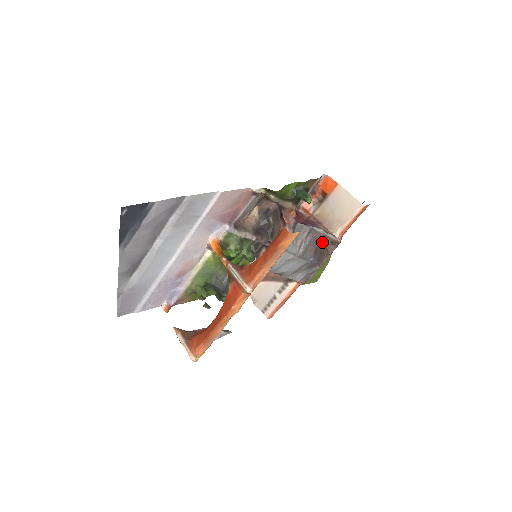
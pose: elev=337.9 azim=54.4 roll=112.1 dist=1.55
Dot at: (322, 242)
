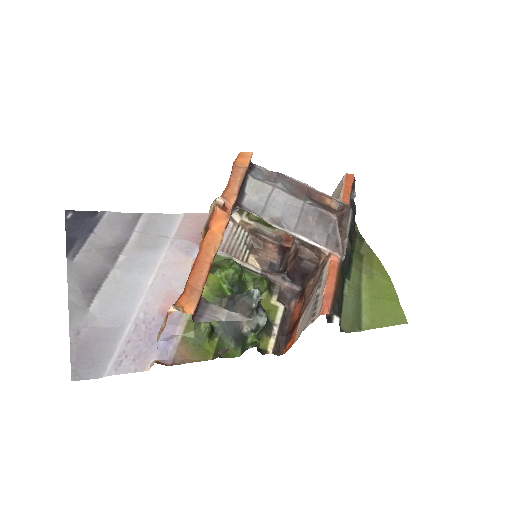
Dot at: (316, 198)
